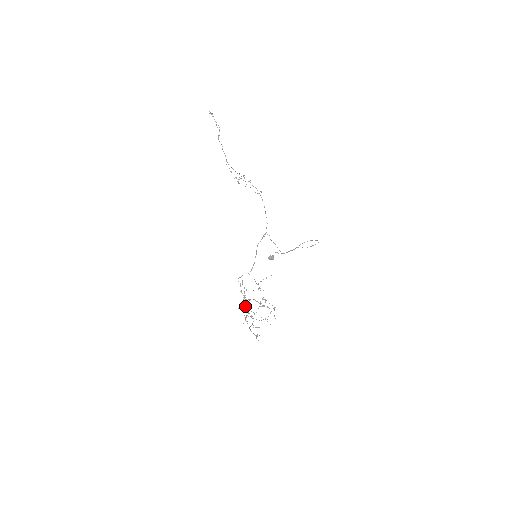
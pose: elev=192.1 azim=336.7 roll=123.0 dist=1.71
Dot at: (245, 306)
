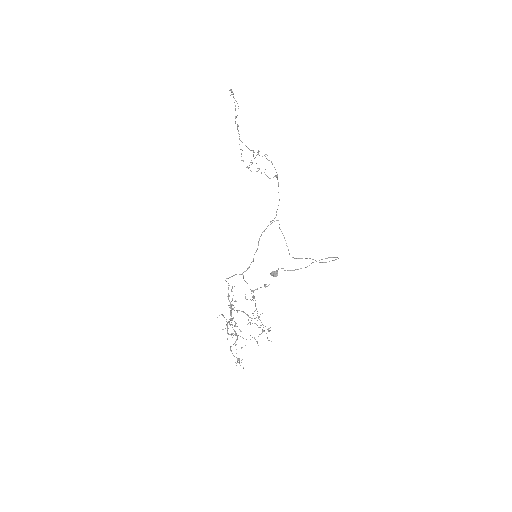
Dot at: occluded
